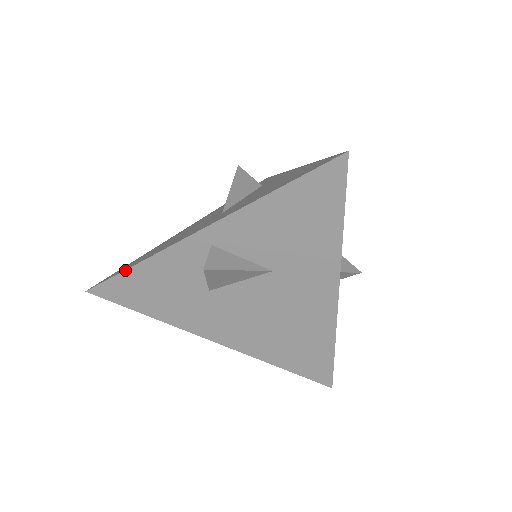
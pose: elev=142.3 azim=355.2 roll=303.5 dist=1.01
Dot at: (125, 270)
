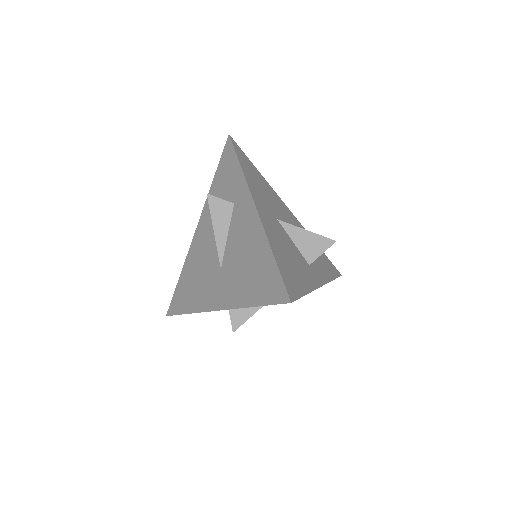
Dot at: occluded
